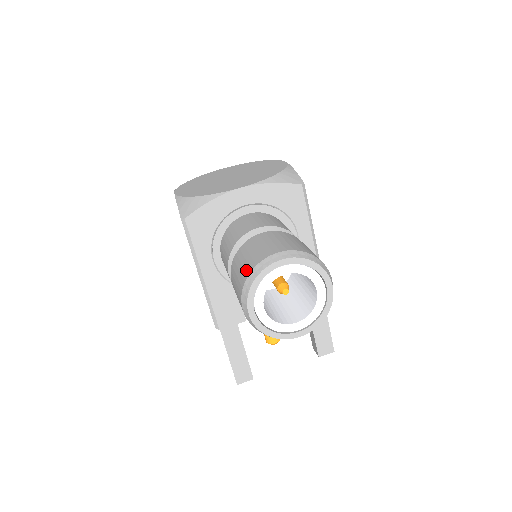
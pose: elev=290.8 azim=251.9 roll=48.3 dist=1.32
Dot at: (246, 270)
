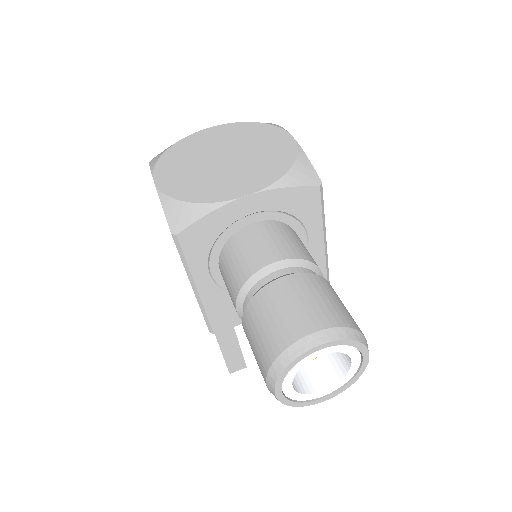
Dot at: (272, 346)
